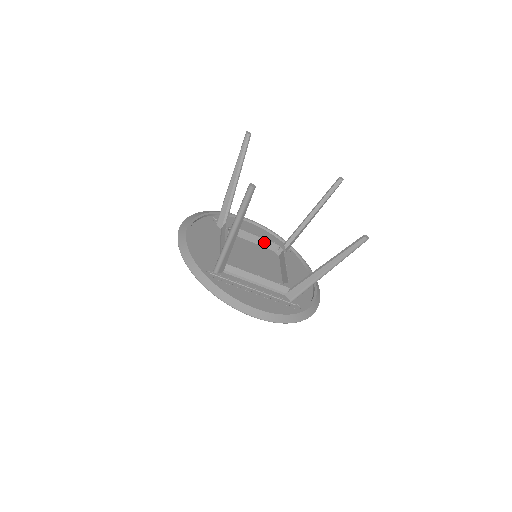
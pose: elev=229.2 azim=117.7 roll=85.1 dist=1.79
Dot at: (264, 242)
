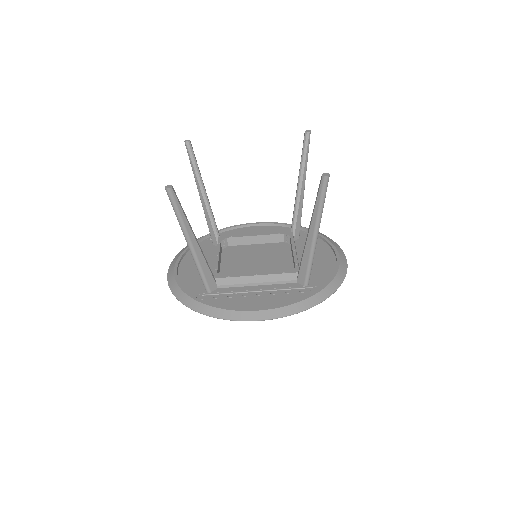
Dot at: (268, 238)
